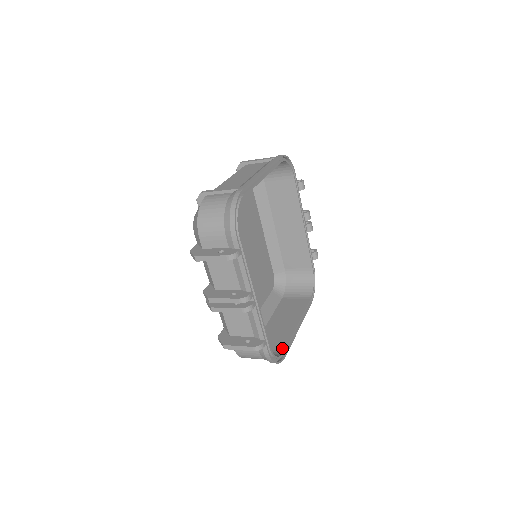
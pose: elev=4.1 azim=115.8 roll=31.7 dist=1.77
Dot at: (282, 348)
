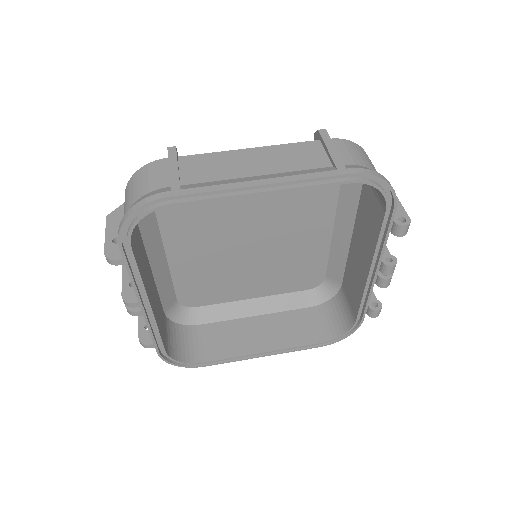
Dot at: (208, 357)
